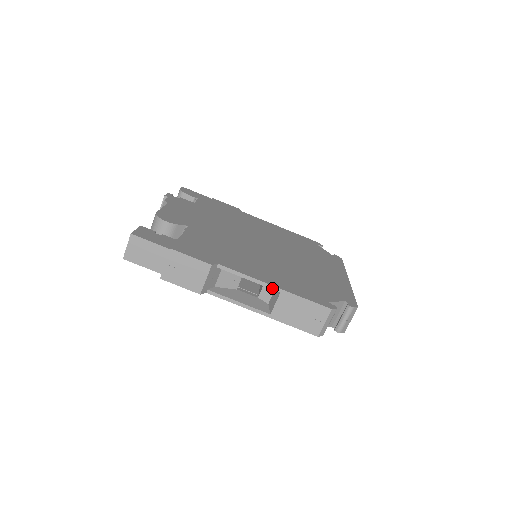
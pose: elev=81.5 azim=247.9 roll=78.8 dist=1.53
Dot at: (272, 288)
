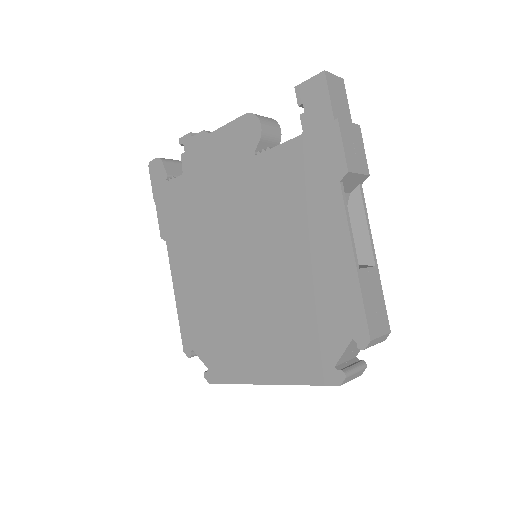
Dot at: (374, 254)
